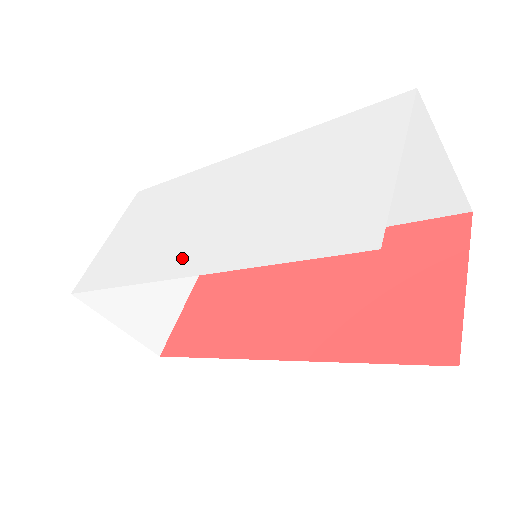
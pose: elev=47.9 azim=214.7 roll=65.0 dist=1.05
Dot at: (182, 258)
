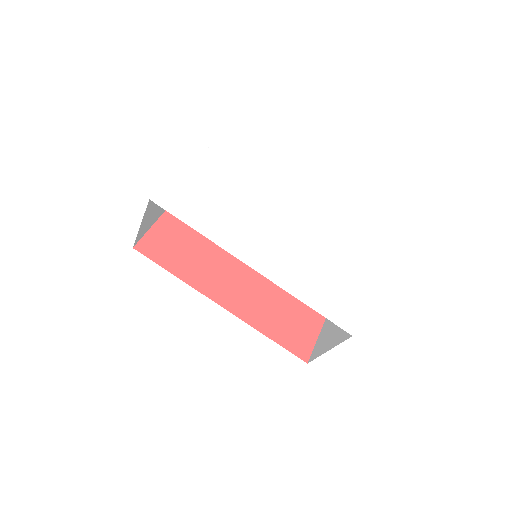
Dot at: (255, 256)
